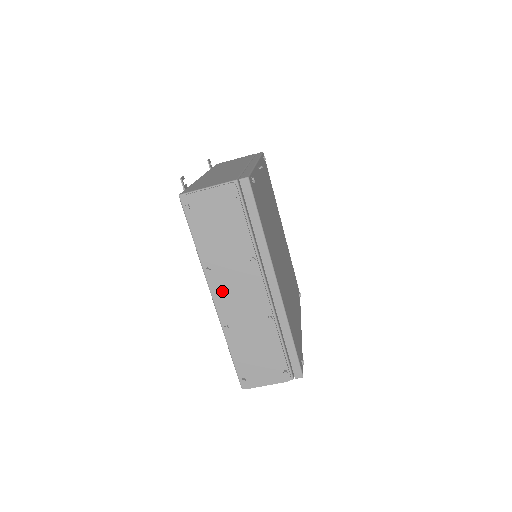
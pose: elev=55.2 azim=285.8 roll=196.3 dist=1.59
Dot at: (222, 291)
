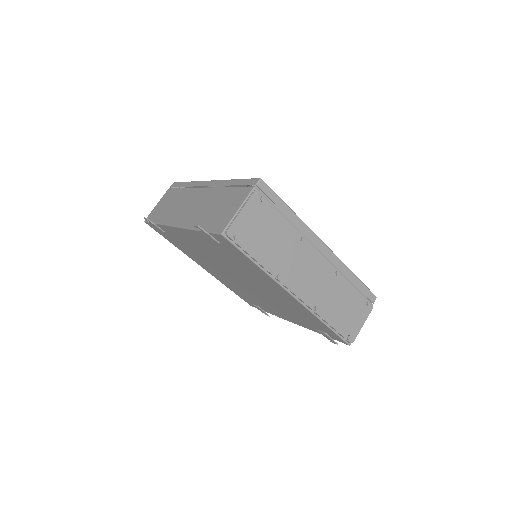
Dot at: (297, 283)
